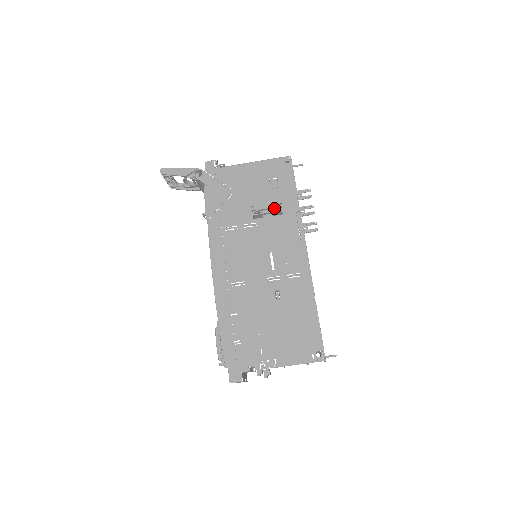
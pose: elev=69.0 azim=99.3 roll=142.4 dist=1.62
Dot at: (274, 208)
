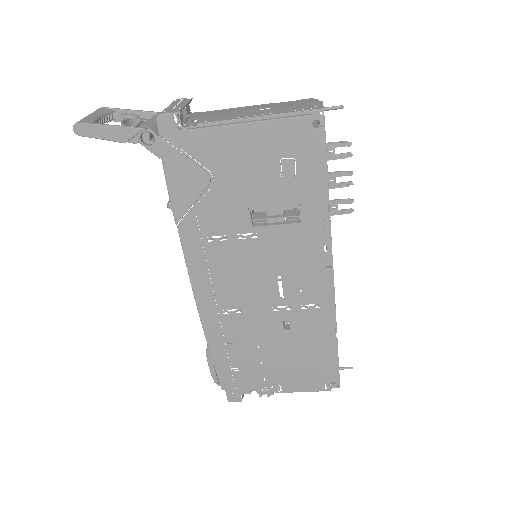
Dot at: (287, 208)
